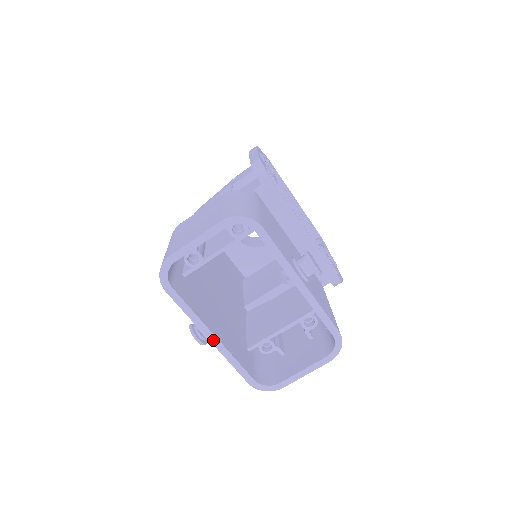
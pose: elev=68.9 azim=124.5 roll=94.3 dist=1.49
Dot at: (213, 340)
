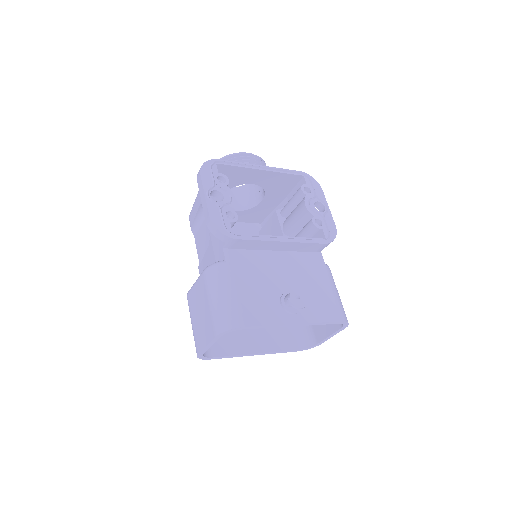
Dot at: (258, 354)
